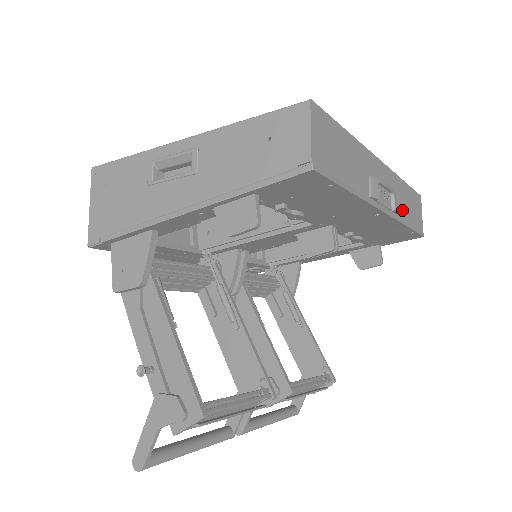
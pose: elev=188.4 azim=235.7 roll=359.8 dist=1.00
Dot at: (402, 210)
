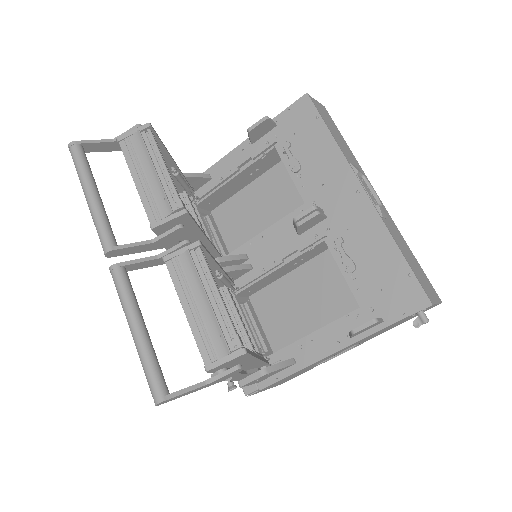
Dot at: (395, 237)
